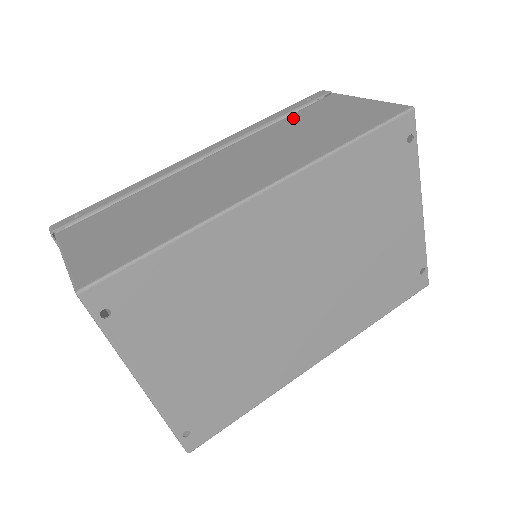
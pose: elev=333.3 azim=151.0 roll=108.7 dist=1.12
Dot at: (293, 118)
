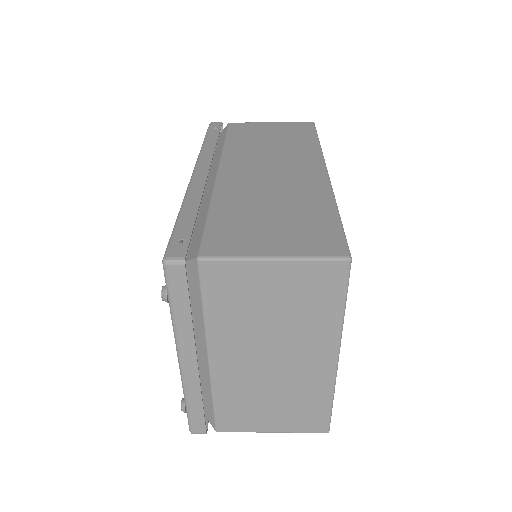
Dot at: (235, 138)
